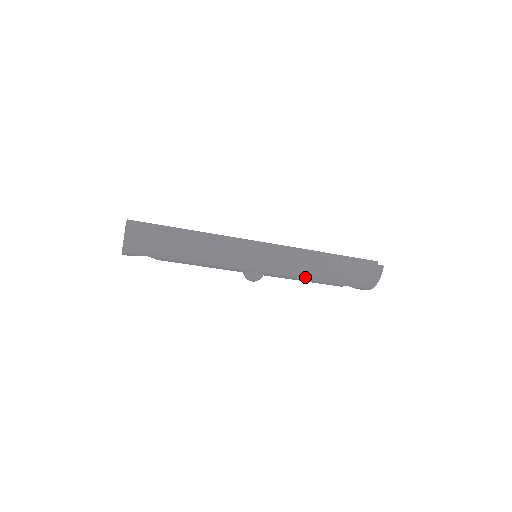
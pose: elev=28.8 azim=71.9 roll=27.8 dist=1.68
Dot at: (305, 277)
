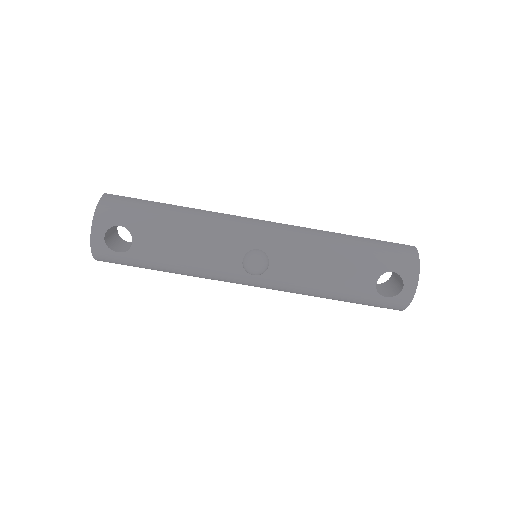
Dot at: (322, 254)
